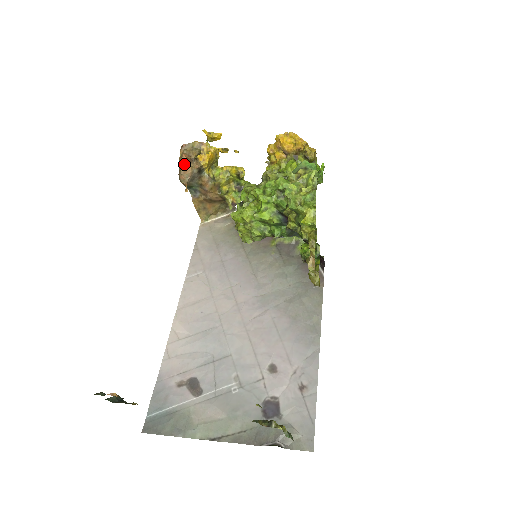
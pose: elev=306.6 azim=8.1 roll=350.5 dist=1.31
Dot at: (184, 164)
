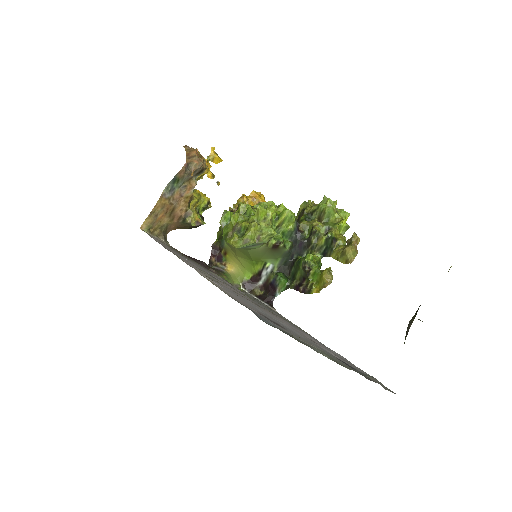
Dot at: (197, 155)
